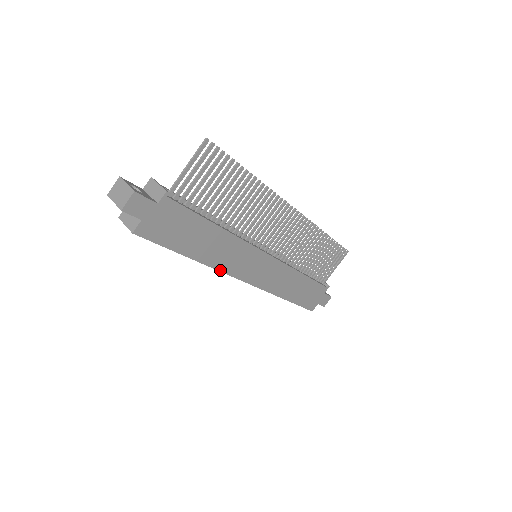
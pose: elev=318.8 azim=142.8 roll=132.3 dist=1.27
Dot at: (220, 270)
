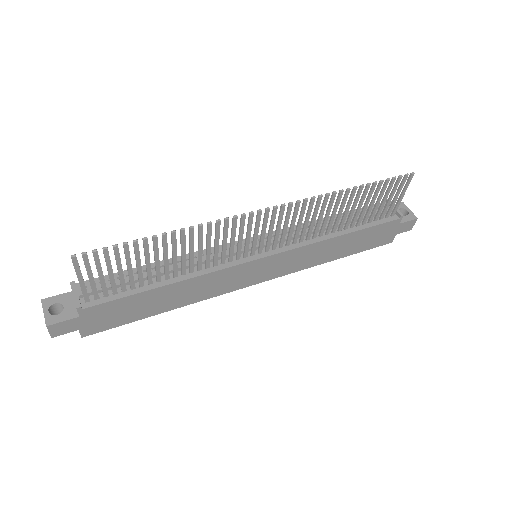
Dot at: (210, 297)
